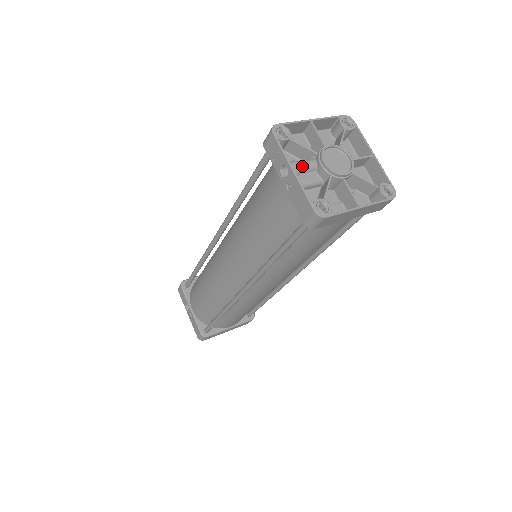
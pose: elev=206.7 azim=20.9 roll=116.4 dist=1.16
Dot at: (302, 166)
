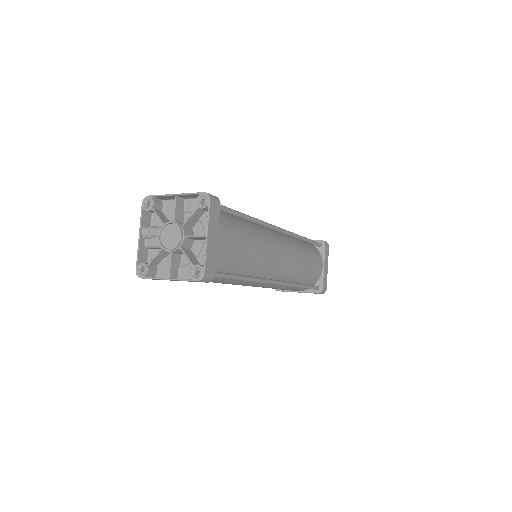
Dot at: (152, 233)
